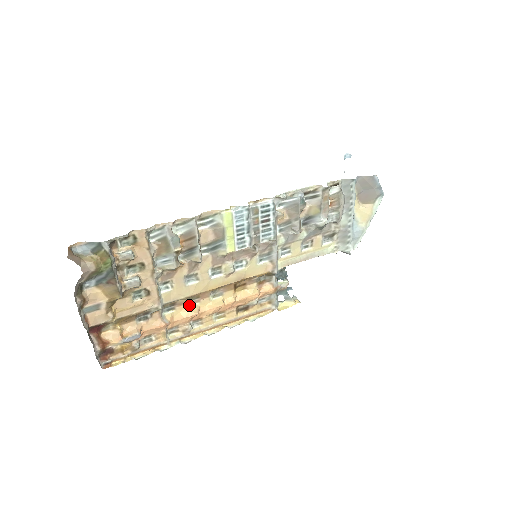
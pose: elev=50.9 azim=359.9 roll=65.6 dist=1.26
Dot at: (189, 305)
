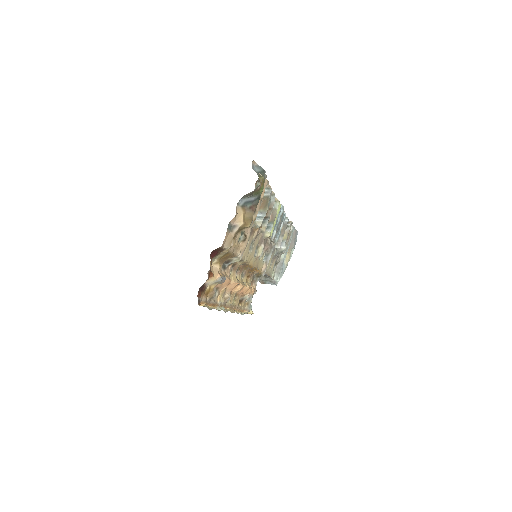
Dot at: (235, 274)
